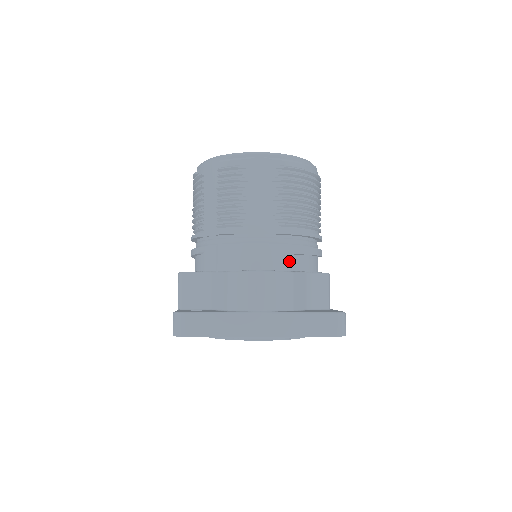
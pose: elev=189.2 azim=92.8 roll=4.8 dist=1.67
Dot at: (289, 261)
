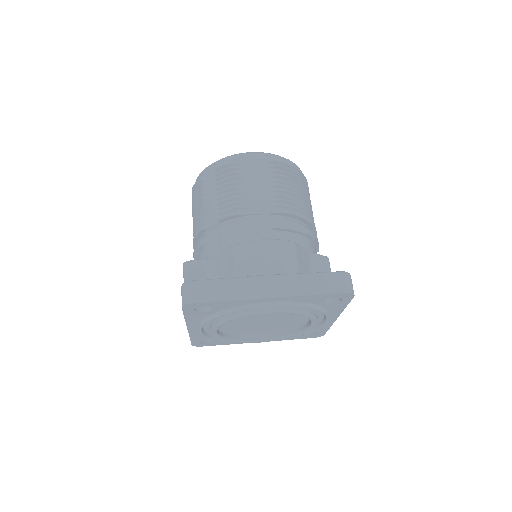
Dot at: (289, 237)
